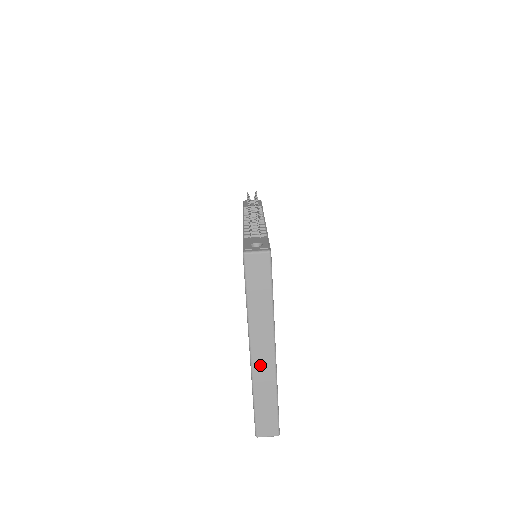
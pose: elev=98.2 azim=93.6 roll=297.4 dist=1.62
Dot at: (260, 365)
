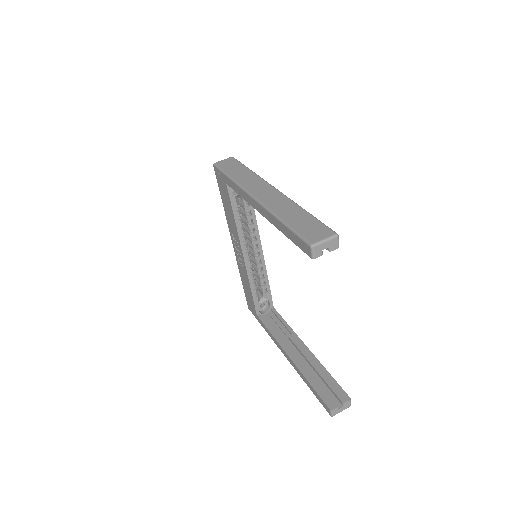
Dot at: (268, 199)
